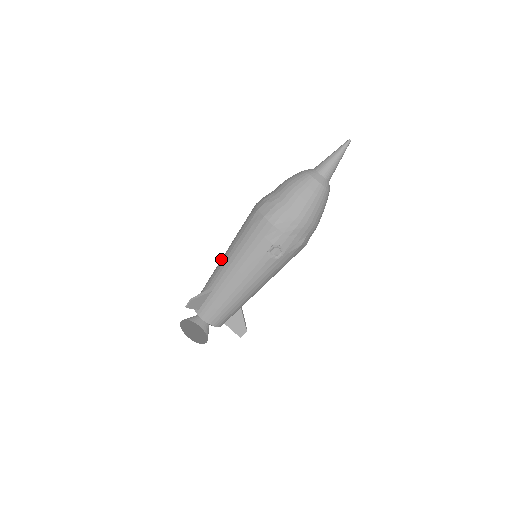
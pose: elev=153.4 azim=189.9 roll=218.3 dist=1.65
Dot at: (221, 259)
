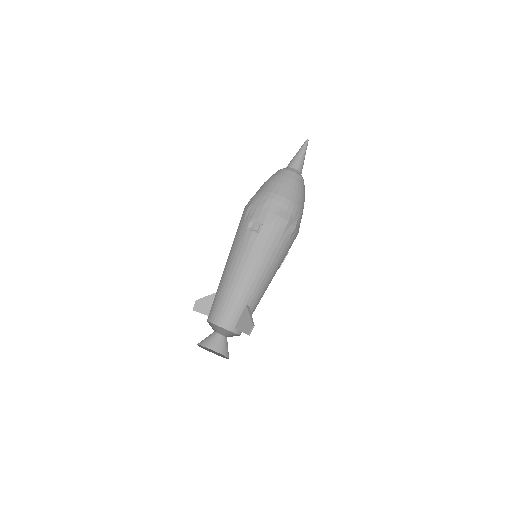
Dot at: occluded
